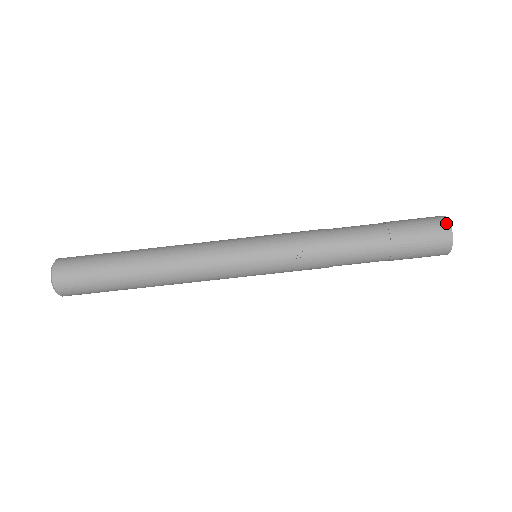
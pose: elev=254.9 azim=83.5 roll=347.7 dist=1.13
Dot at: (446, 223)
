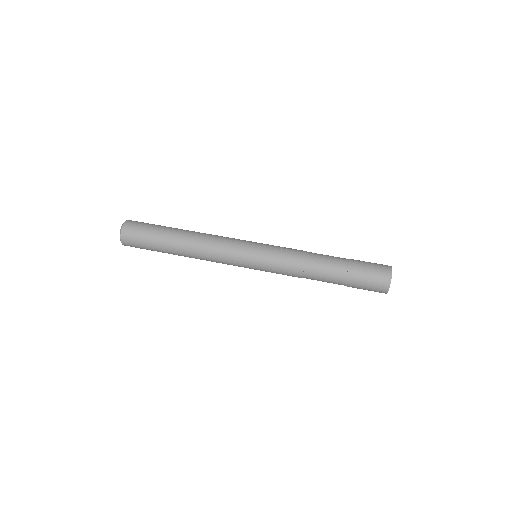
Dot at: occluded
